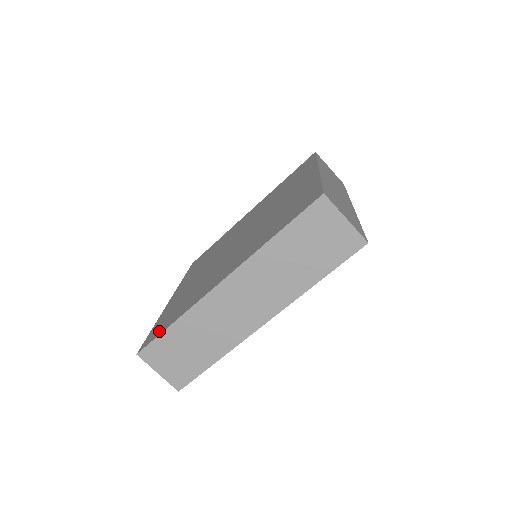
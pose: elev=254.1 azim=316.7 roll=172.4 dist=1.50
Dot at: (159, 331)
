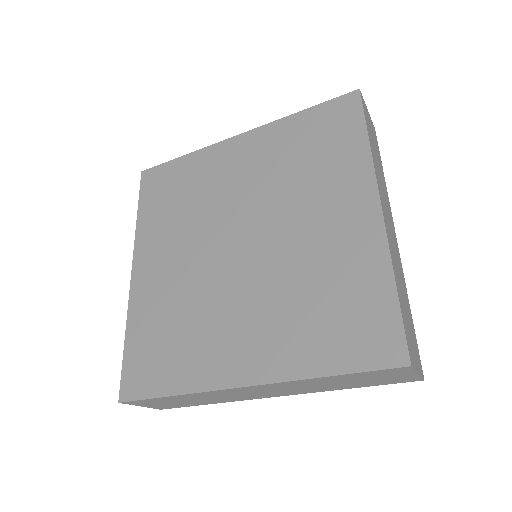
Dot at: (147, 385)
